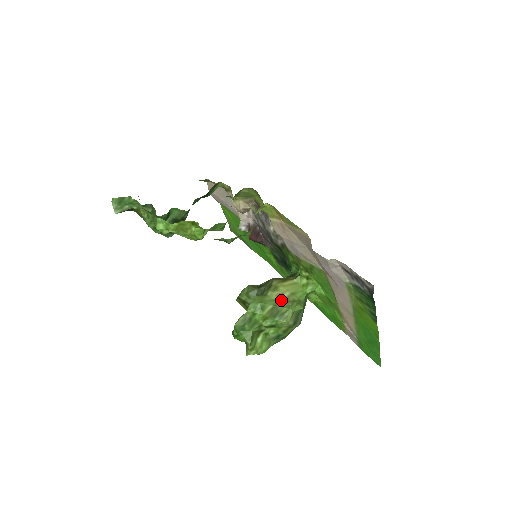
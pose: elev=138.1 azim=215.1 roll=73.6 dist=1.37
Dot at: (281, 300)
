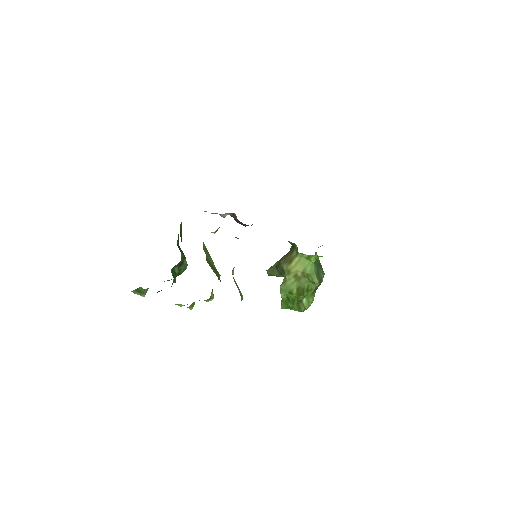
Dot at: (299, 279)
